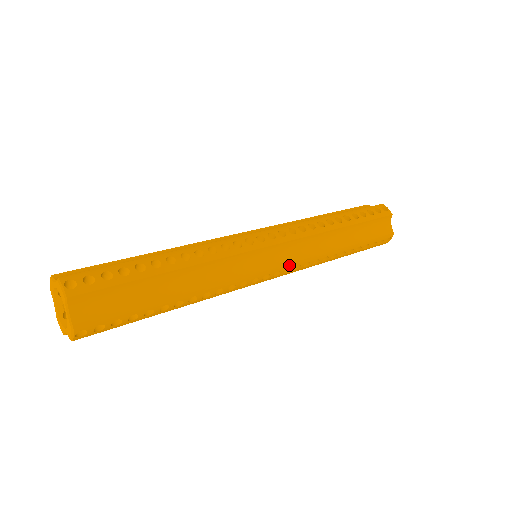
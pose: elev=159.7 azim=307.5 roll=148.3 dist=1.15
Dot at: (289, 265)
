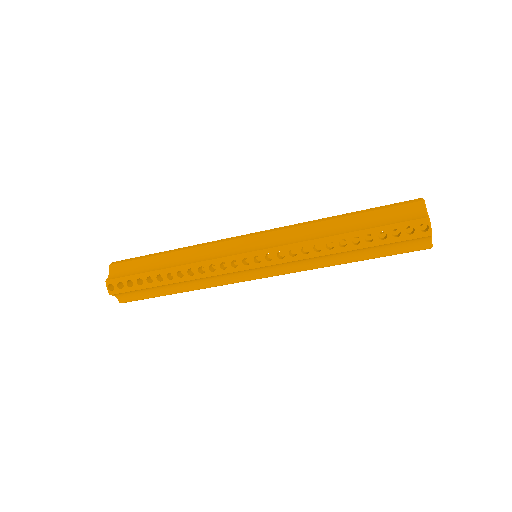
Dot at: (268, 250)
